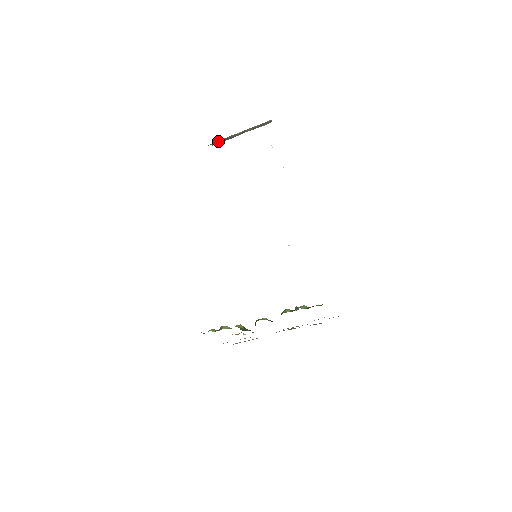
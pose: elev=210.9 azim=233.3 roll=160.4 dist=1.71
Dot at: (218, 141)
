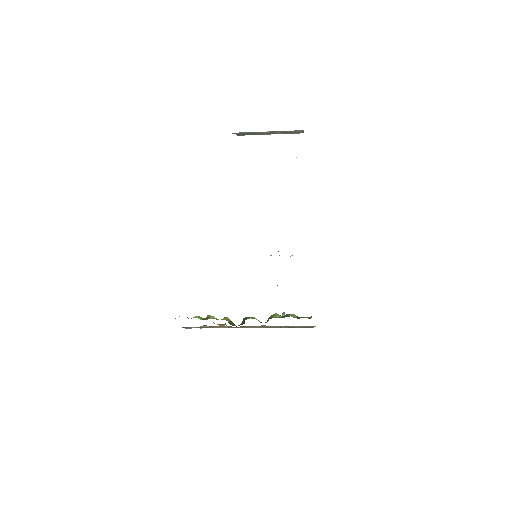
Dot at: (244, 133)
